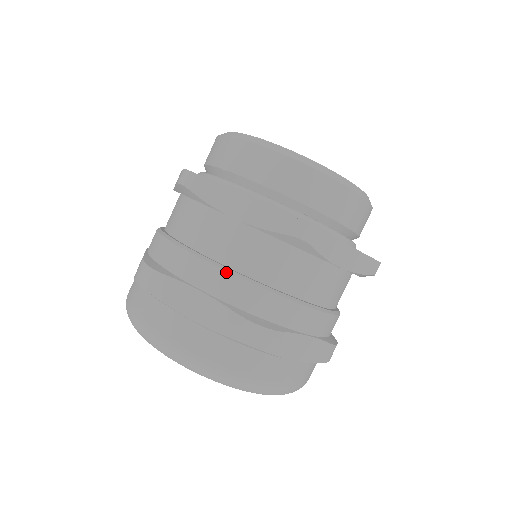
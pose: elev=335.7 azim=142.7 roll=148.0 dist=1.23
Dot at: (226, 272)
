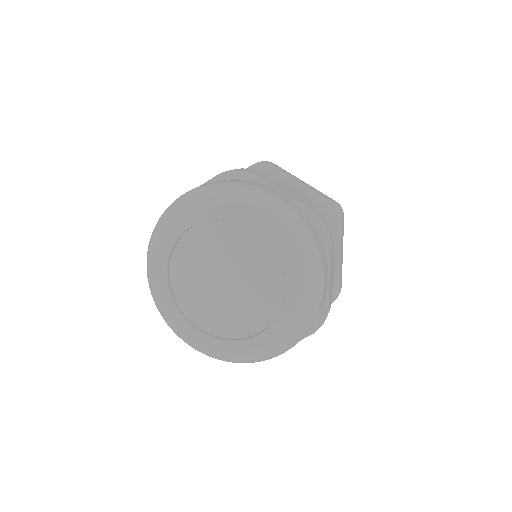
Dot at: (302, 195)
